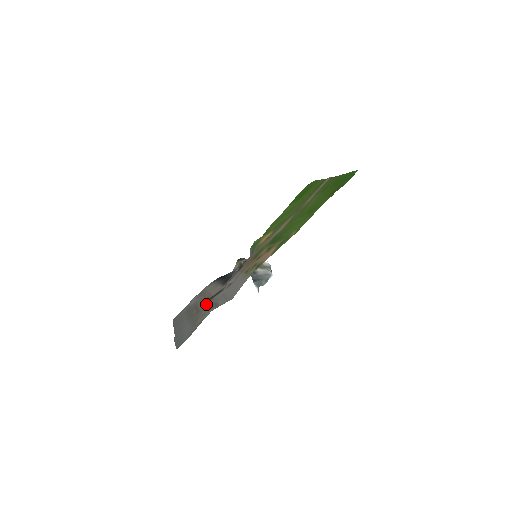
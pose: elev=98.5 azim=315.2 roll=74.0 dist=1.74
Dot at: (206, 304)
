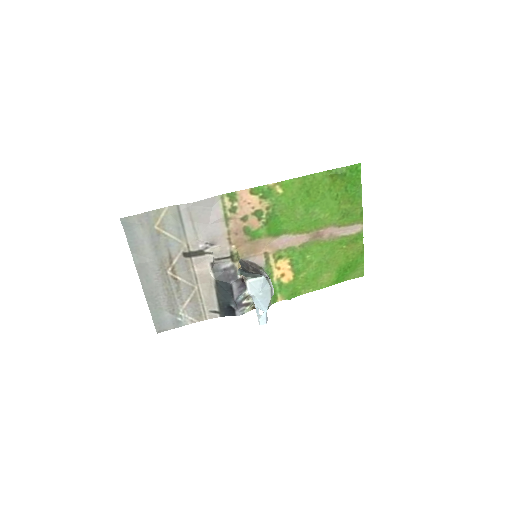
Dot at: (179, 248)
